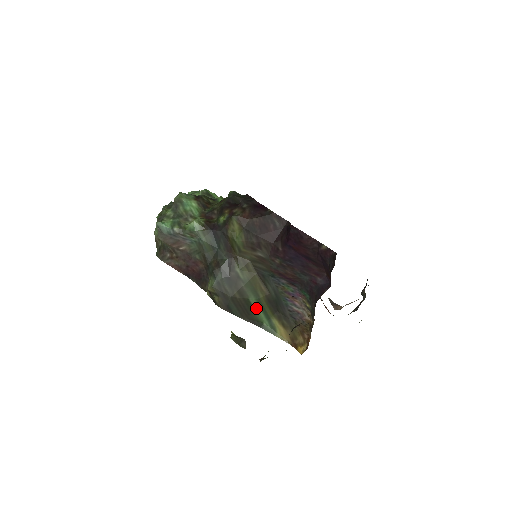
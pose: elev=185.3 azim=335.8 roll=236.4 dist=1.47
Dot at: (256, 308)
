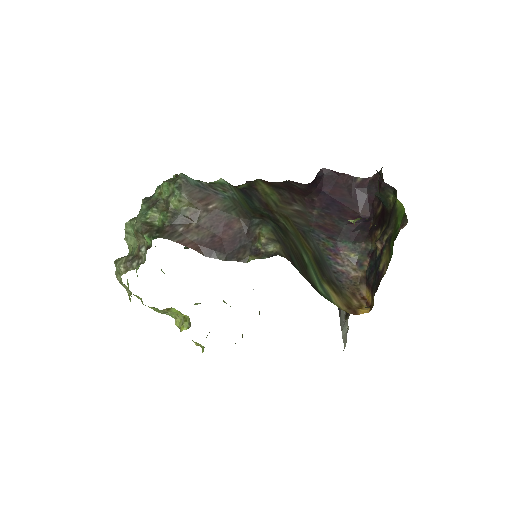
Dot at: (309, 267)
